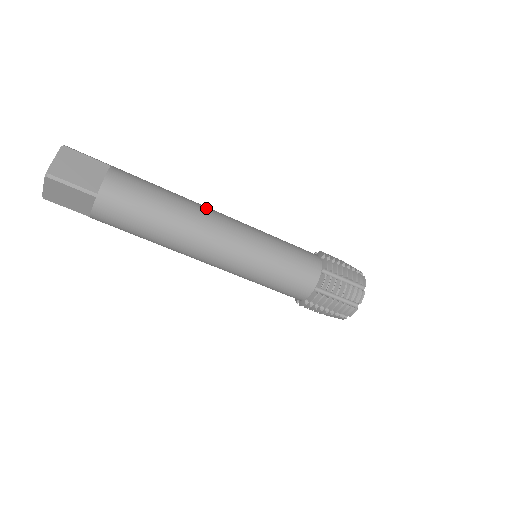
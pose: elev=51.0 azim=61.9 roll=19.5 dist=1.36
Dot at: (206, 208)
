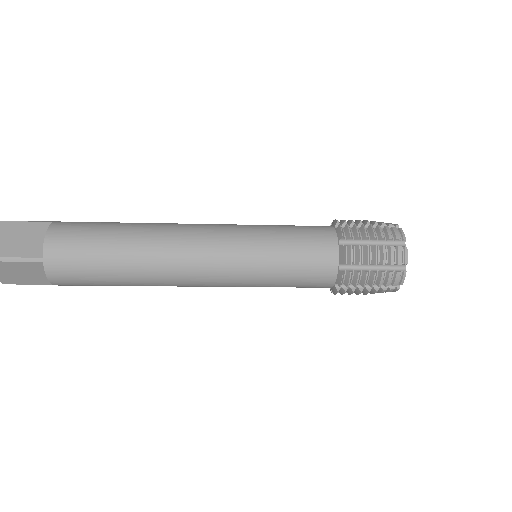
Dot at: (172, 225)
